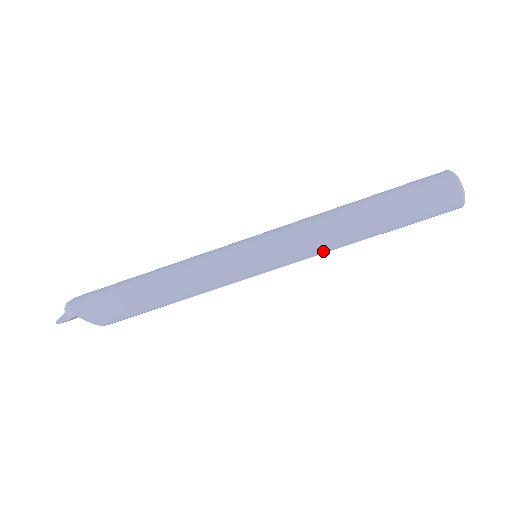
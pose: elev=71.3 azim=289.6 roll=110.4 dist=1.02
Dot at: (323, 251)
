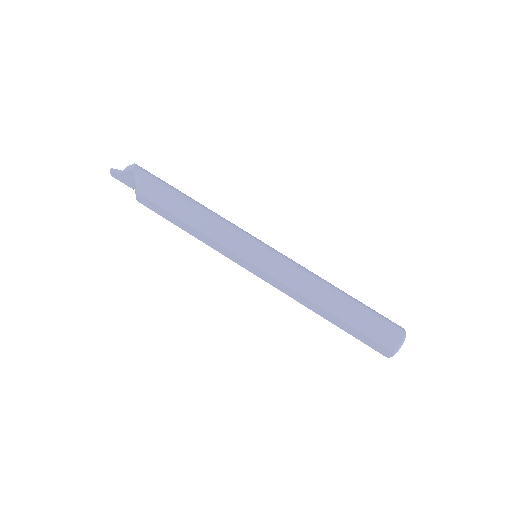
Dot at: (296, 289)
